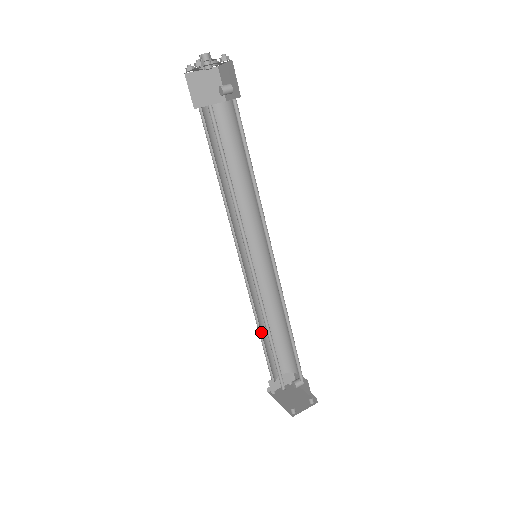
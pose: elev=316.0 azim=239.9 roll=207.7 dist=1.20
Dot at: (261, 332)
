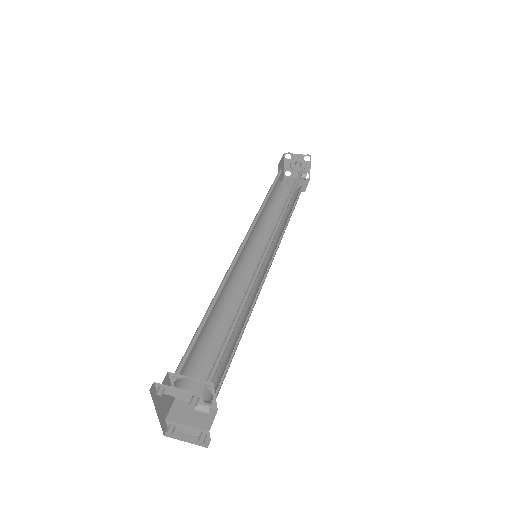
Dot at: (211, 325)
